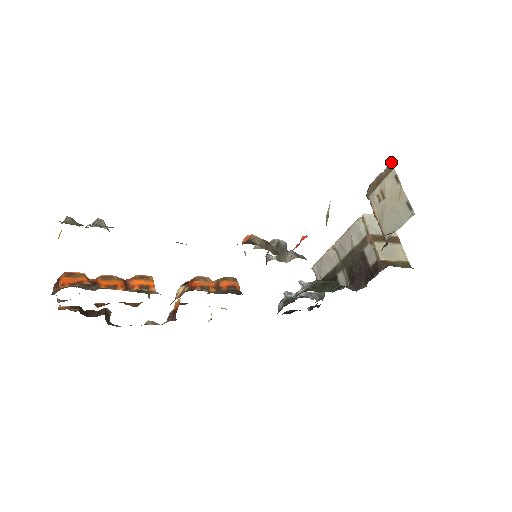
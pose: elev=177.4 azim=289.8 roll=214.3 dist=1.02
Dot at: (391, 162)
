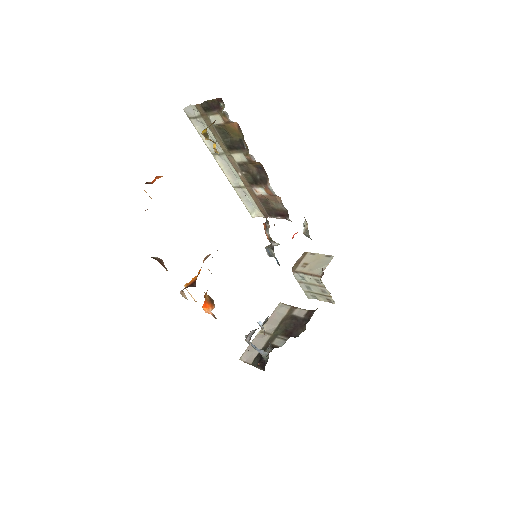
Dot at: occluded
